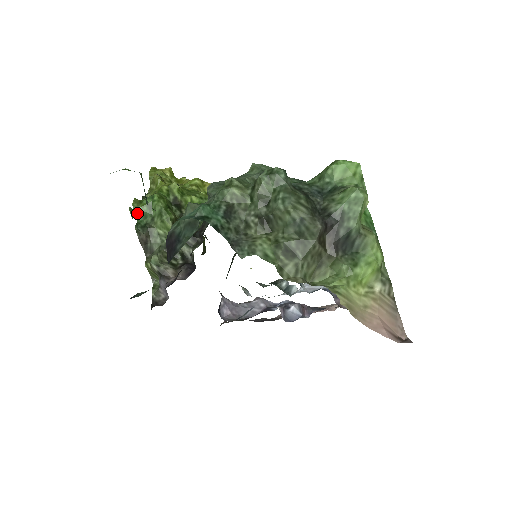
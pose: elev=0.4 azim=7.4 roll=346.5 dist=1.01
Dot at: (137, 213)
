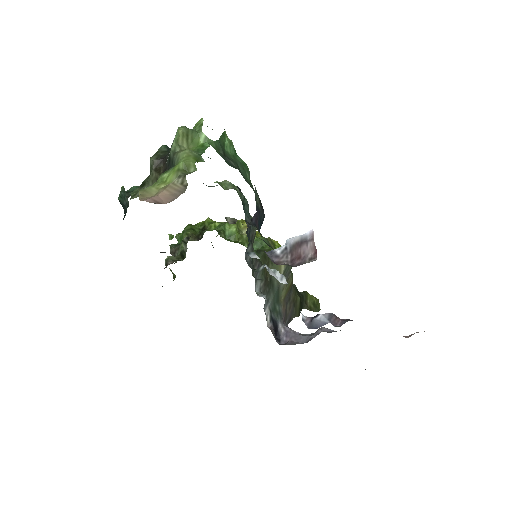
Dot at: (178, 239)
